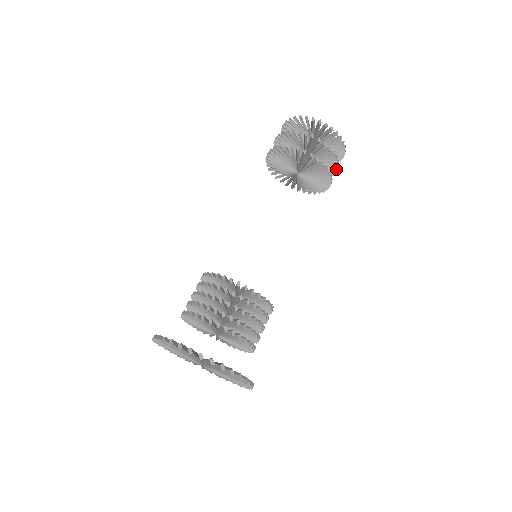
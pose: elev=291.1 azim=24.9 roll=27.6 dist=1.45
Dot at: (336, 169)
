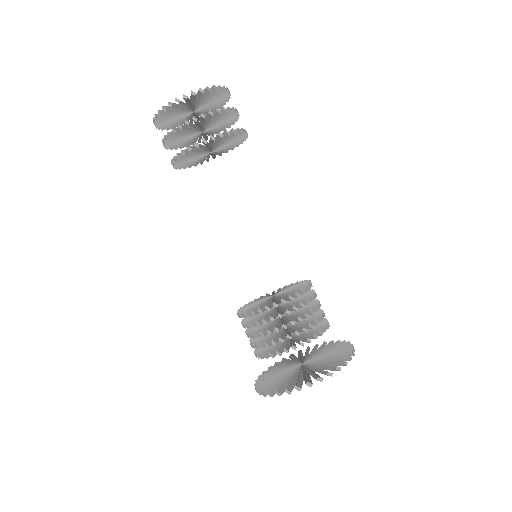
Dot at: (235, 112)
